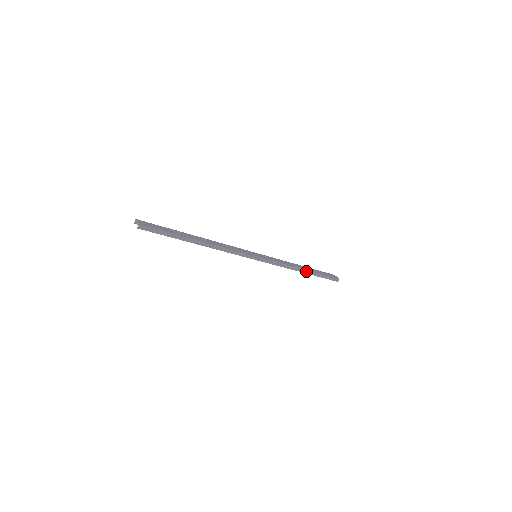
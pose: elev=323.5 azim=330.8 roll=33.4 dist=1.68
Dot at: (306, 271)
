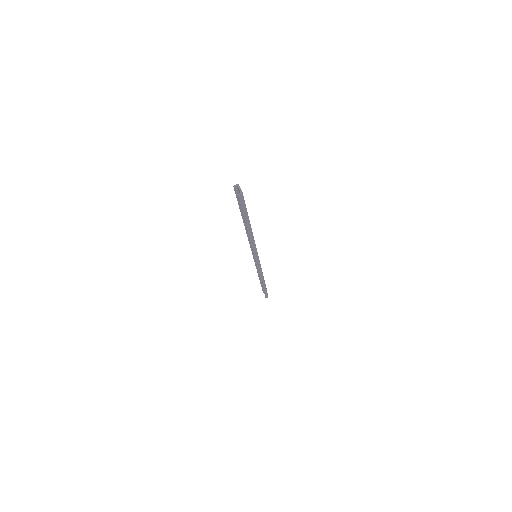
Dot at: (264, 282)
